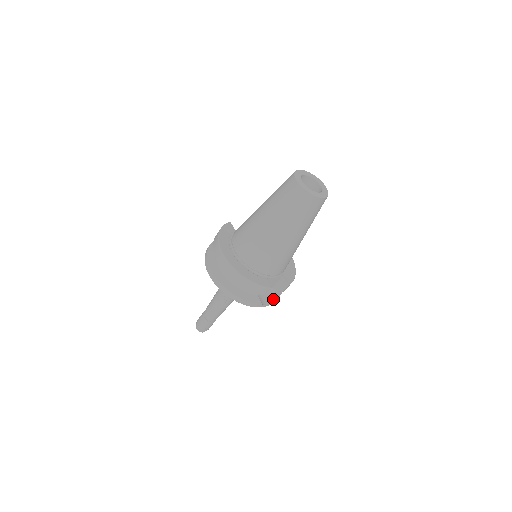
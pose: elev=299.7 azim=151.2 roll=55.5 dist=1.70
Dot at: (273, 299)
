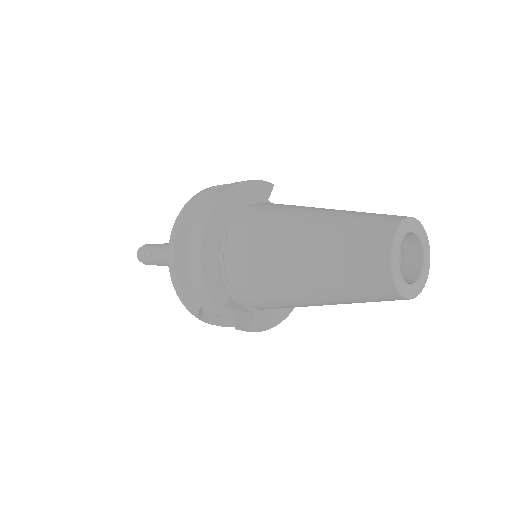
Dot at: (220, 322)
